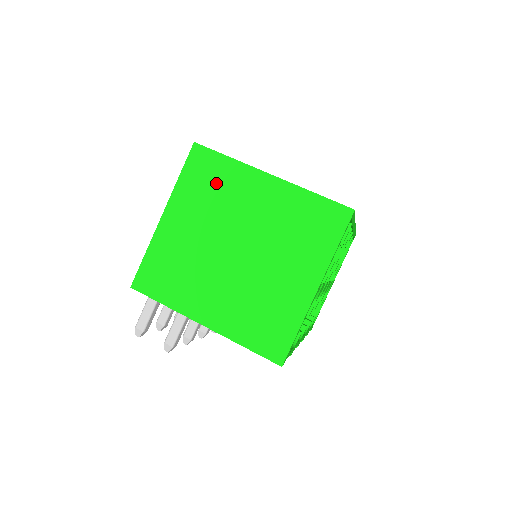
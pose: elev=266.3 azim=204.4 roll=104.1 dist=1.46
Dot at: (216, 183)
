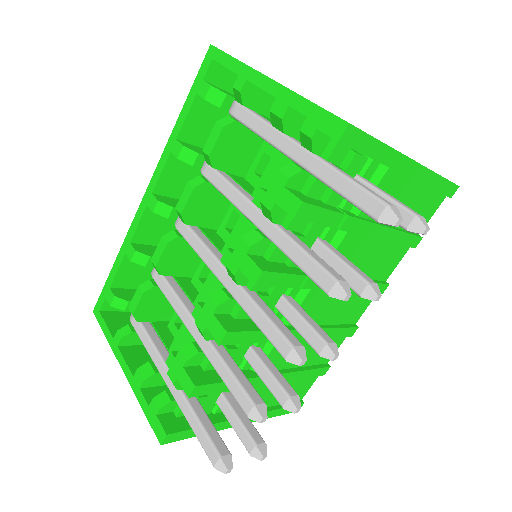
Dot at: occluded
